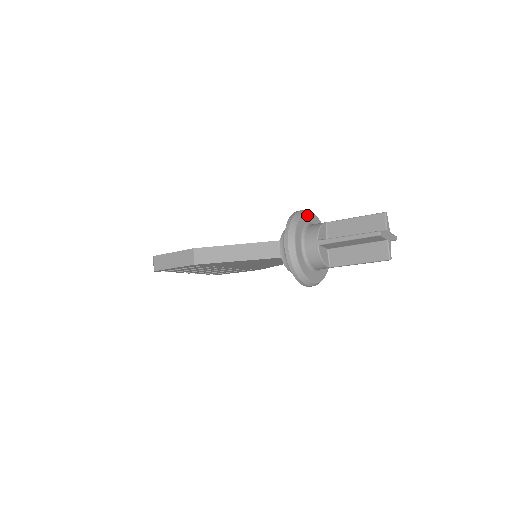
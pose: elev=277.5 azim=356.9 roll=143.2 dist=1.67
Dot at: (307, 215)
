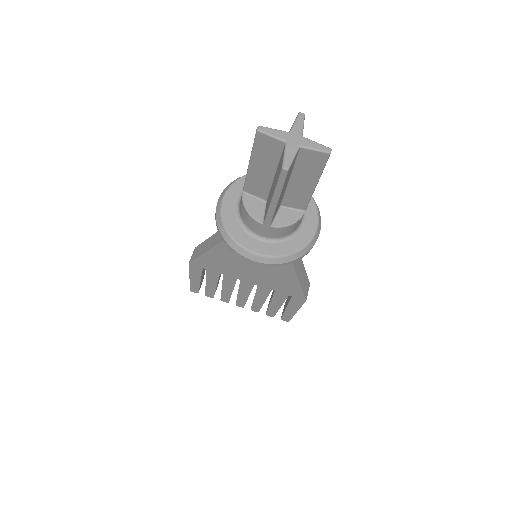
Dot at: occluded
